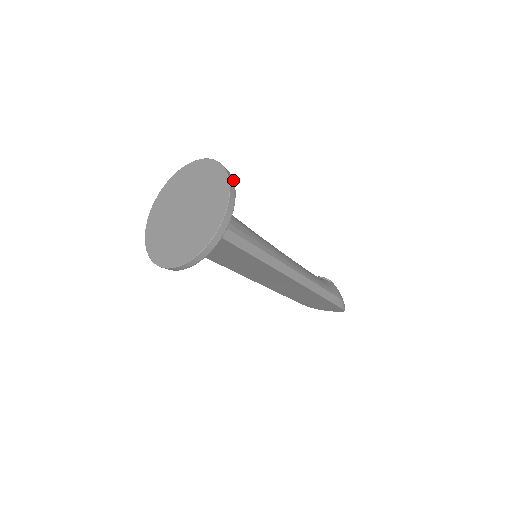
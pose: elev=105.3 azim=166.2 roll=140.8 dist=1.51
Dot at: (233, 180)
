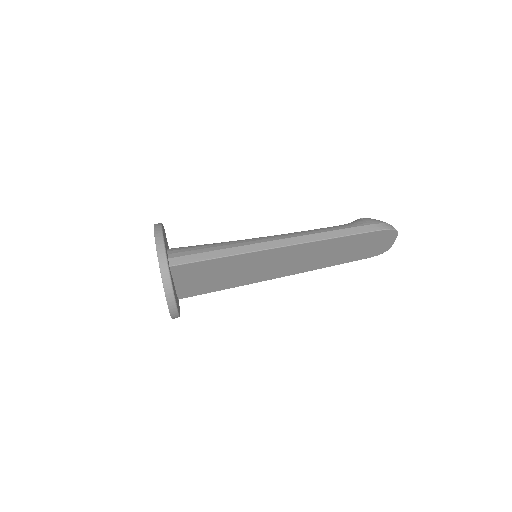
Dot at: (161, 226)
